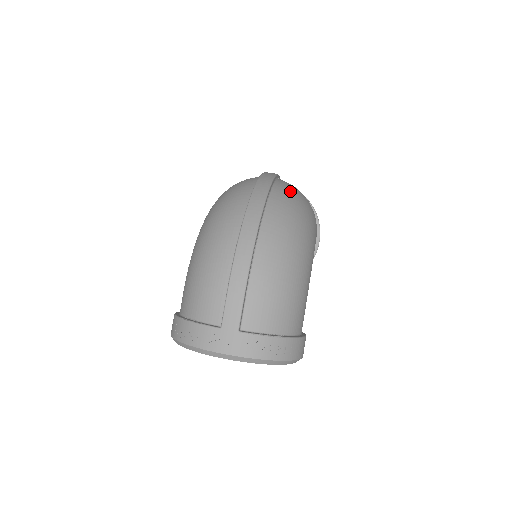
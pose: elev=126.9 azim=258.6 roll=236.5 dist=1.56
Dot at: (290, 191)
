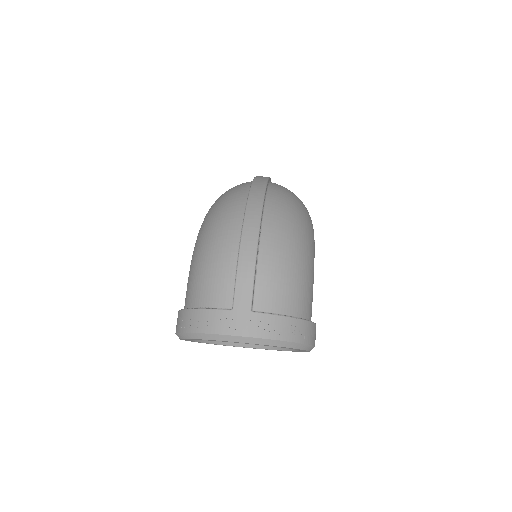
Dot at: (286, 189)
